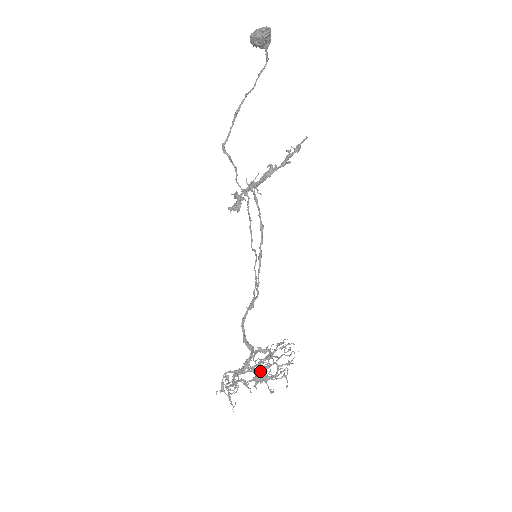
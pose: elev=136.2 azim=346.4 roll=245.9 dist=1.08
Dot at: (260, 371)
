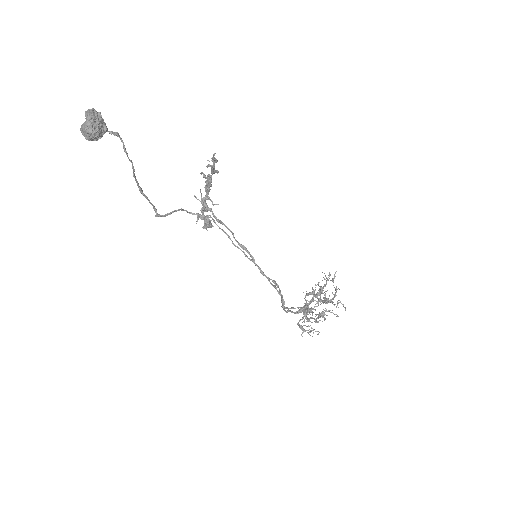
Dot at: (320, 314)
